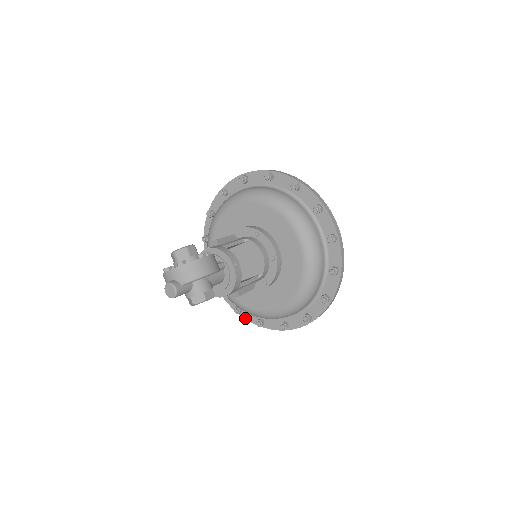
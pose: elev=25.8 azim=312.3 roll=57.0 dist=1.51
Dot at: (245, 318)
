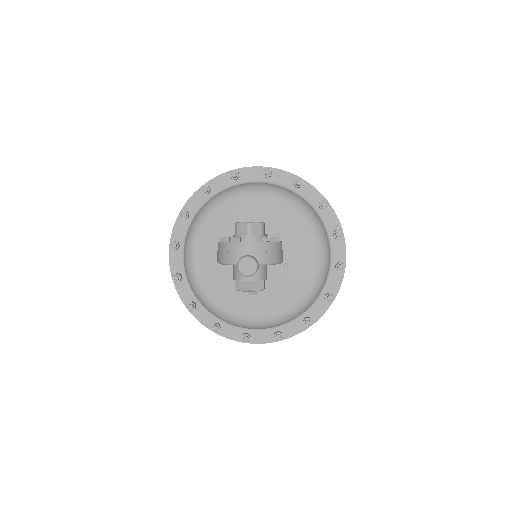
Dot at: (196, 317)
